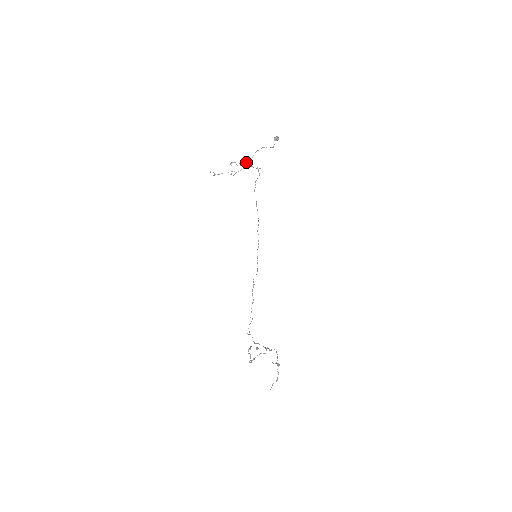
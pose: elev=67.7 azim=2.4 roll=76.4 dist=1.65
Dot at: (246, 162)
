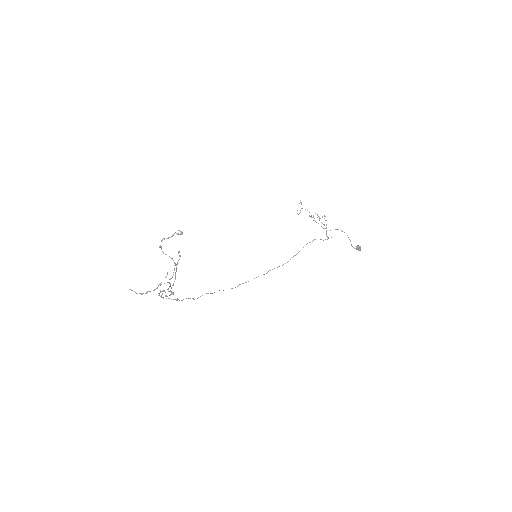
Dot at: occluded
